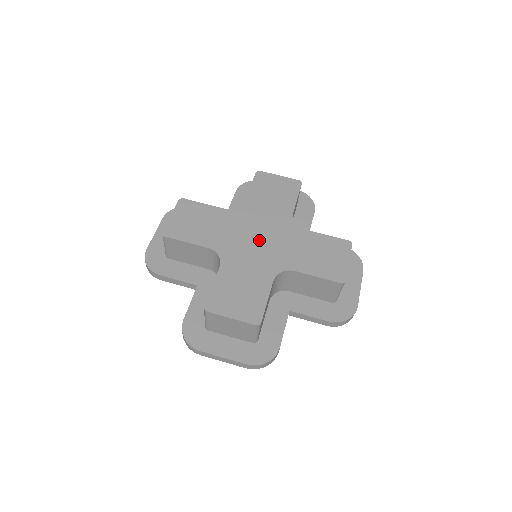
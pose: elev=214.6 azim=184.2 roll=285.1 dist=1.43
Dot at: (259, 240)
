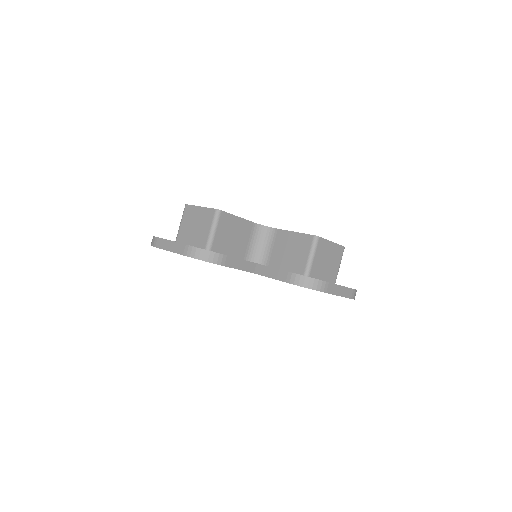
Dot at: occluded
